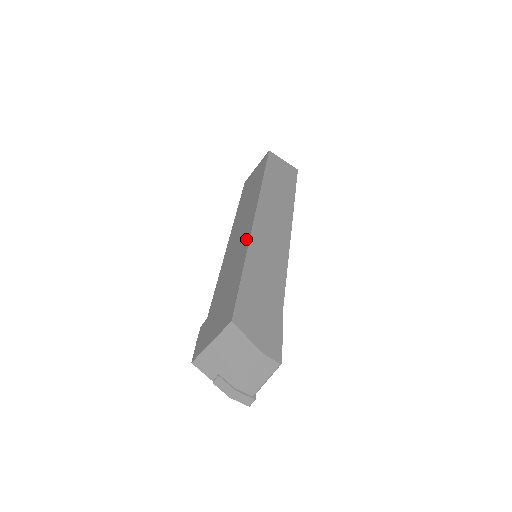
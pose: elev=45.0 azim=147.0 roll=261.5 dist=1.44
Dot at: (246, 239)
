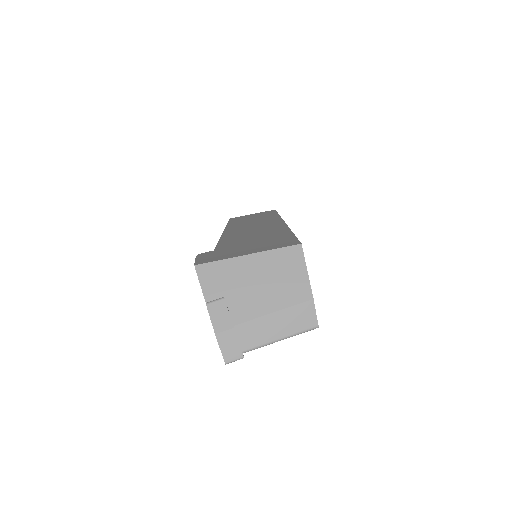
Dot at: (278, 225)
